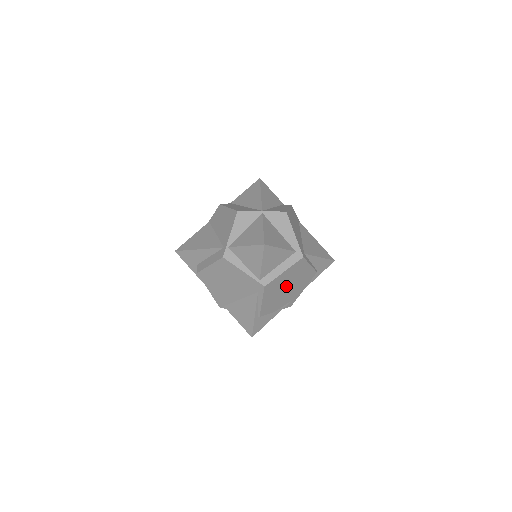
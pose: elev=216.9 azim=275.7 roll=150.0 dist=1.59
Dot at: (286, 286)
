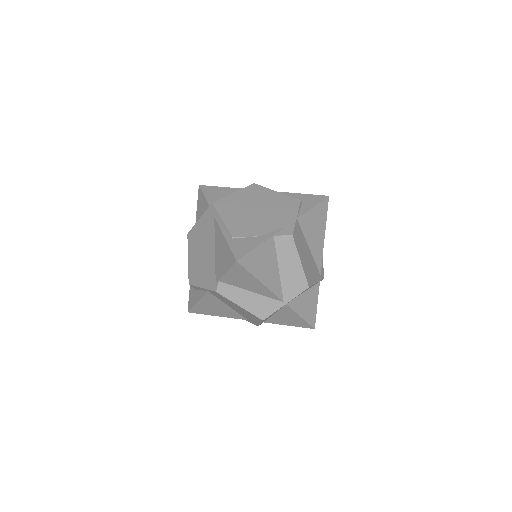
Dot at: (253, 209)
